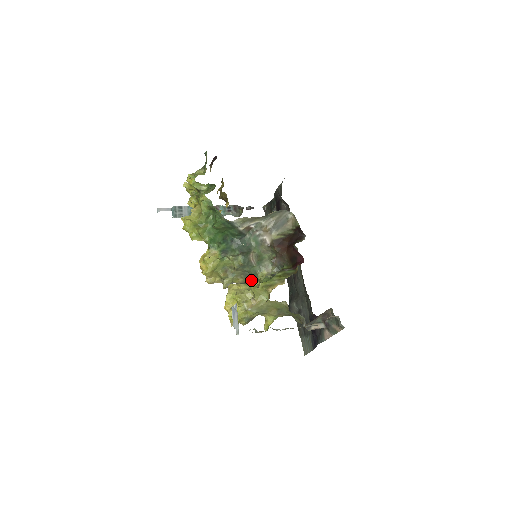
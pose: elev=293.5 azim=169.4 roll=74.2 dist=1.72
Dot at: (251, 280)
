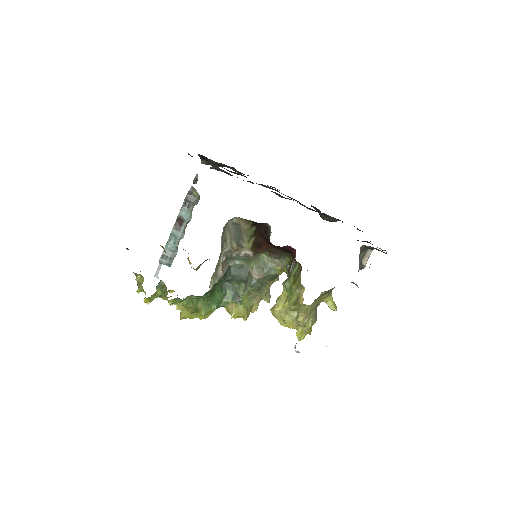
Dot at: (277, 276)
